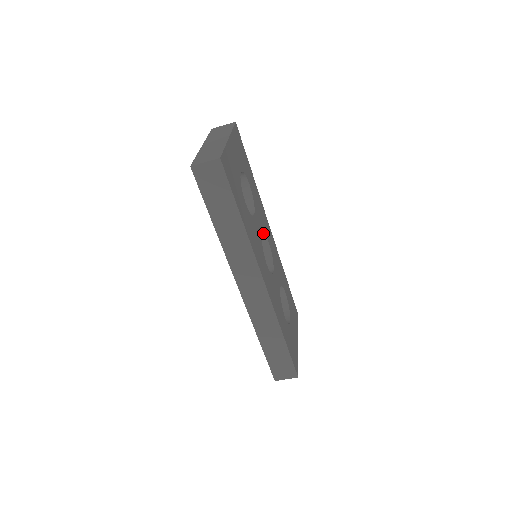
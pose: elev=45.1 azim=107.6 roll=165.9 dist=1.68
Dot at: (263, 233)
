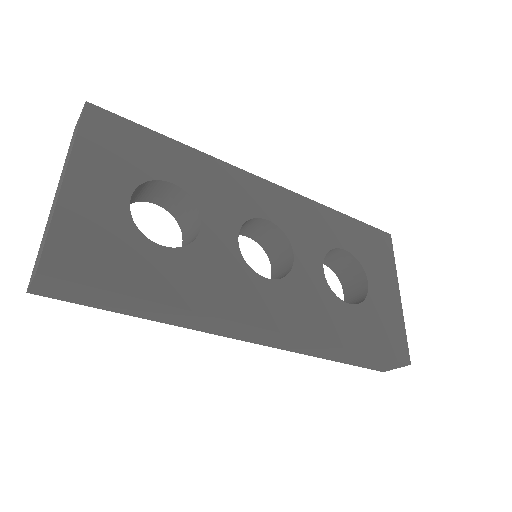
Dot at: (244, 222)
